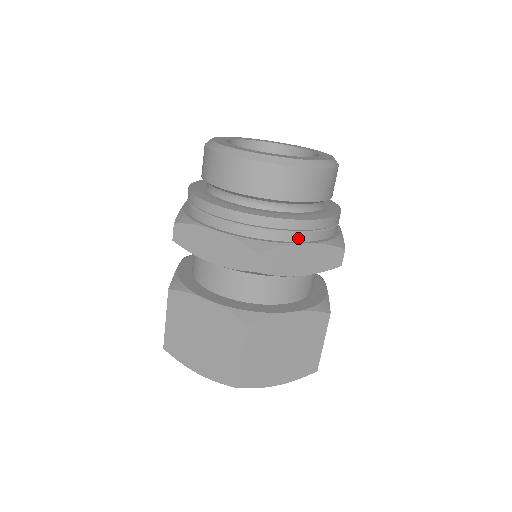
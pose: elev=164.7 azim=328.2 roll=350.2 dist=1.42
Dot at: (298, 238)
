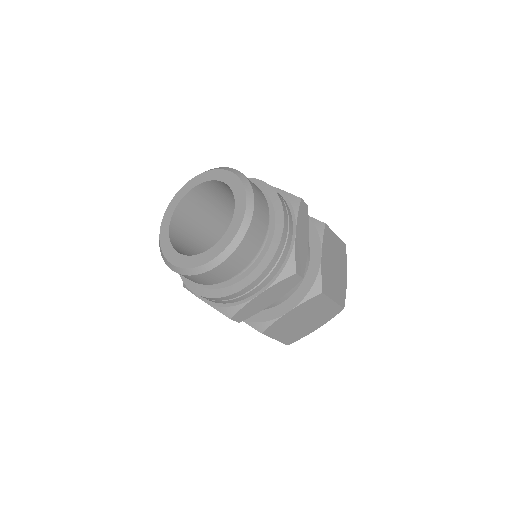
Dot at: (290, 236)
